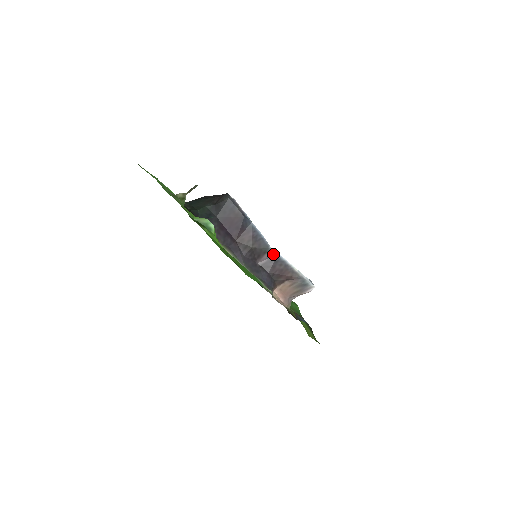
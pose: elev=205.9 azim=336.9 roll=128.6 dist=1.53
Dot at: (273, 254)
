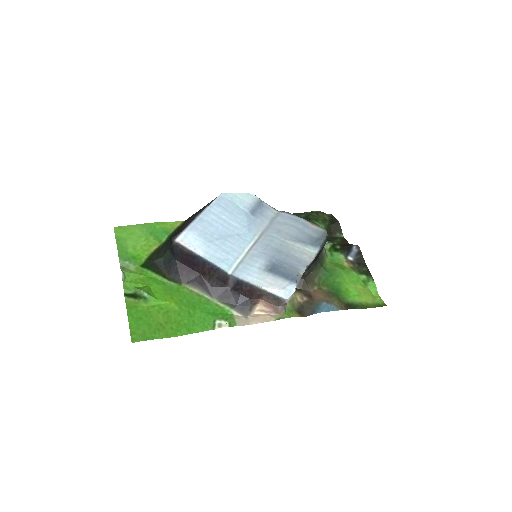
Dot at: (235, 278)
